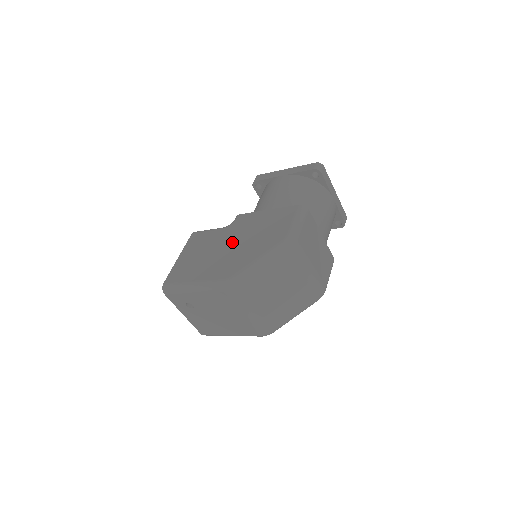
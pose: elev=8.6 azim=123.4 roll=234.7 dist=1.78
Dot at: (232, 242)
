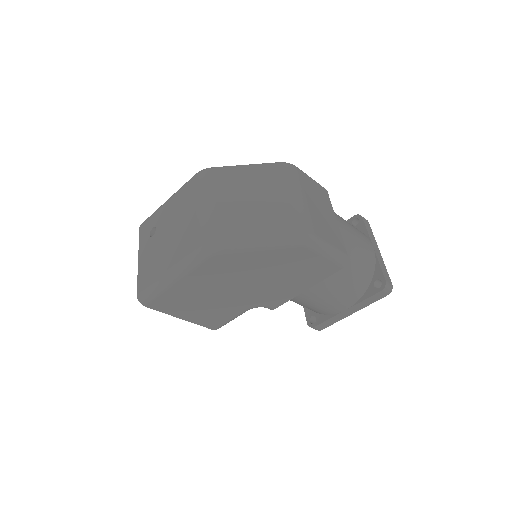
Dot at: occluded
